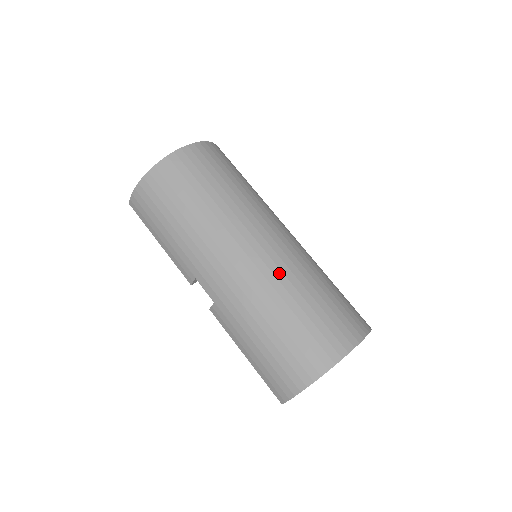
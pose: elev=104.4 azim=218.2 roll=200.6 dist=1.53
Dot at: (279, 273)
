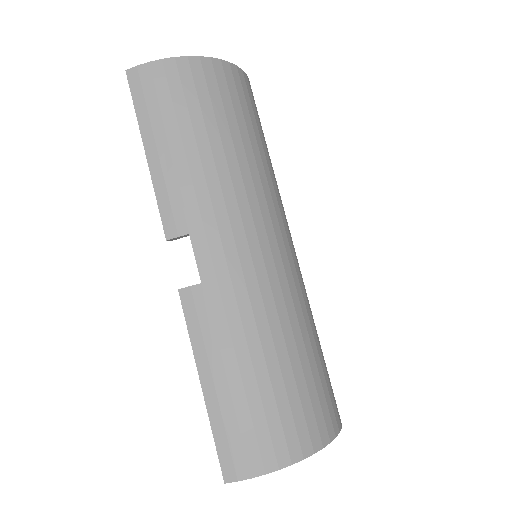
Dot at: (300, 291)
